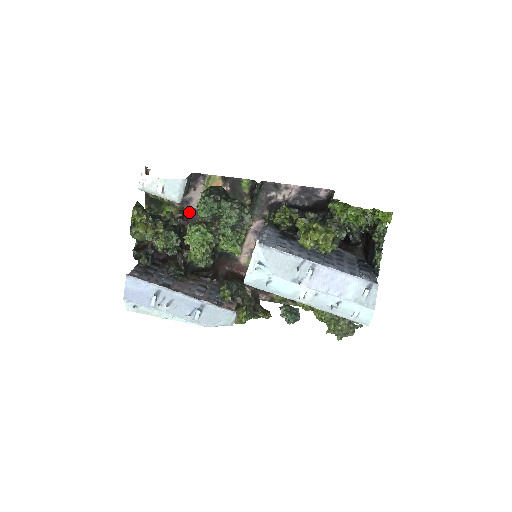
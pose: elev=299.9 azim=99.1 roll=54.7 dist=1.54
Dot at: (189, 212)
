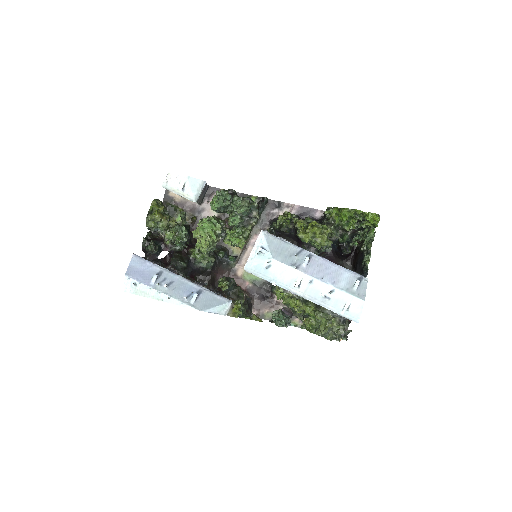
Dot at: occluded
